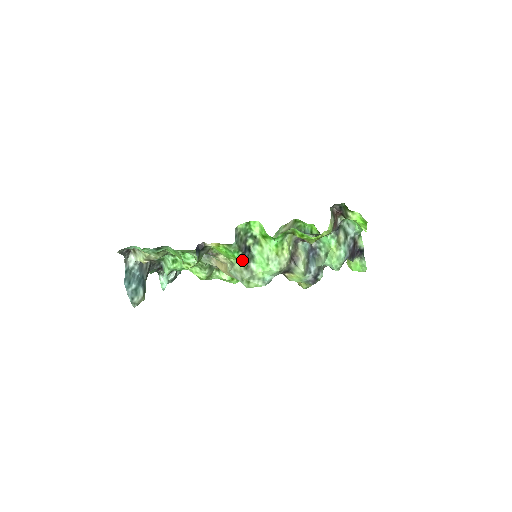
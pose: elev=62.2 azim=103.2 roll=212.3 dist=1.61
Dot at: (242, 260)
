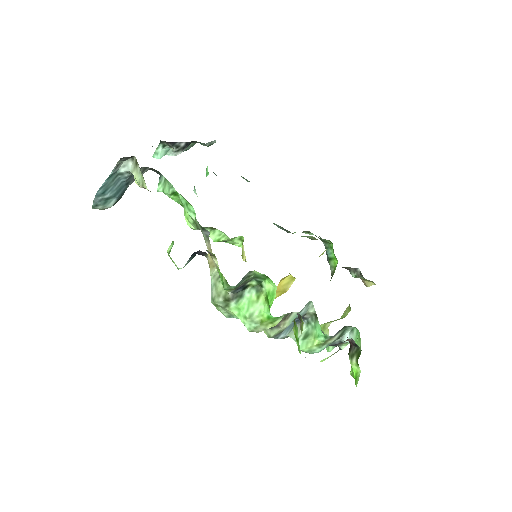
Dot at: (229, 290)
